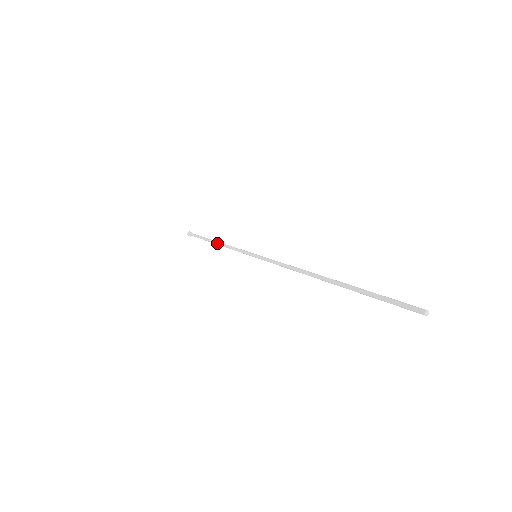
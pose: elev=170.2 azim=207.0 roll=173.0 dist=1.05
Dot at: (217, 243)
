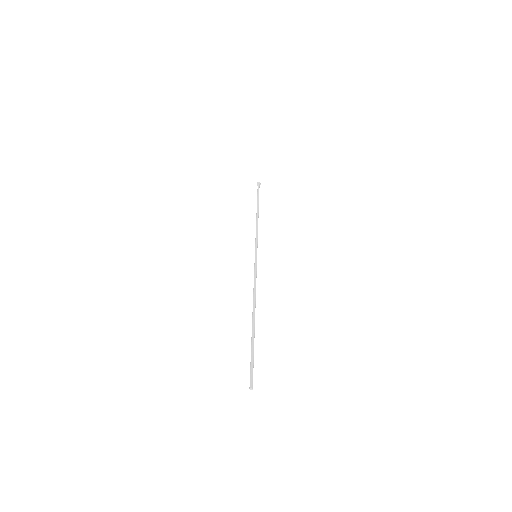
Dot at: (257, 216)
